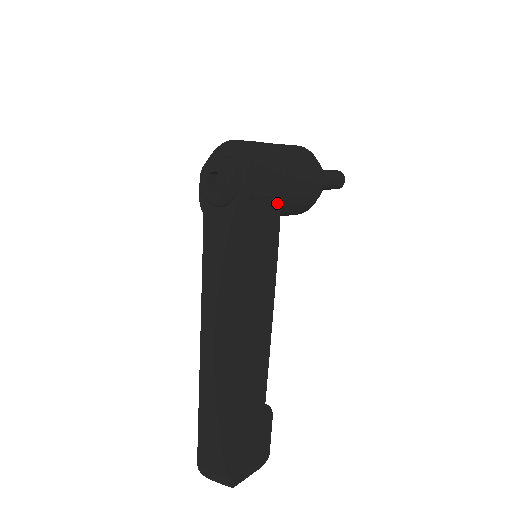
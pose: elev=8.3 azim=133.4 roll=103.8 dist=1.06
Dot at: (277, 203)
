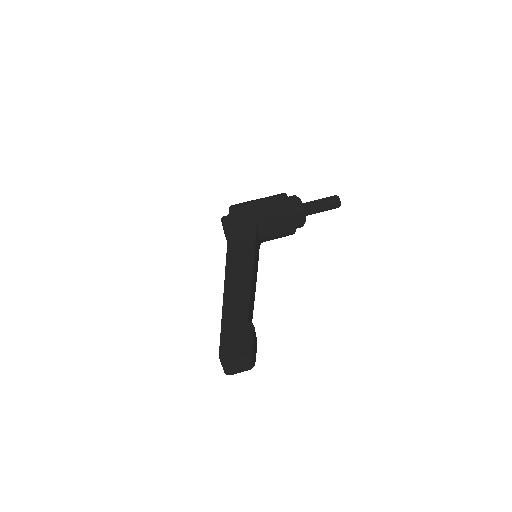
Dot at: (253, 223)
